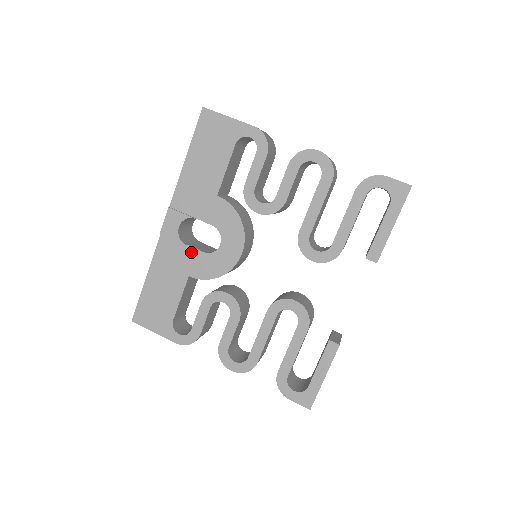
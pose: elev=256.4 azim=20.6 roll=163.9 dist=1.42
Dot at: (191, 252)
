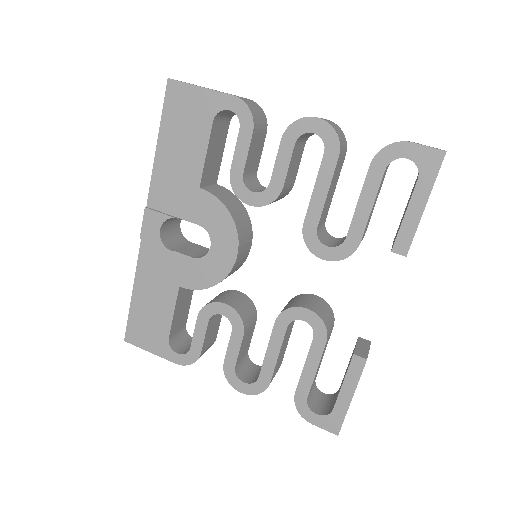
Dot at: (178, 258)
